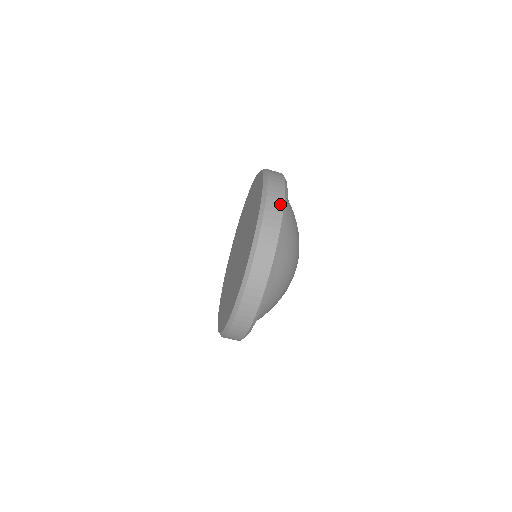
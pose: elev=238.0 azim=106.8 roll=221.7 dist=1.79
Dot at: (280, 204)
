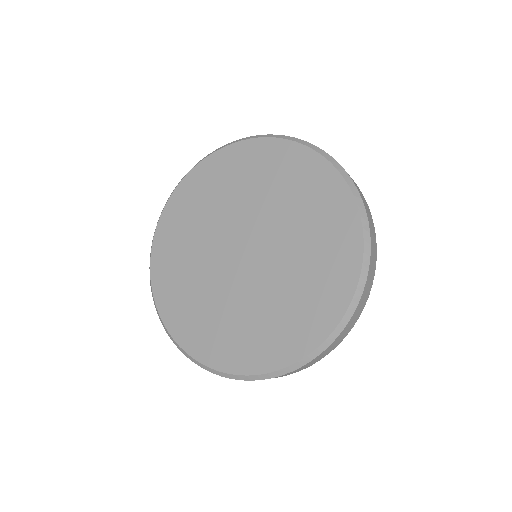
Dot at: occluded
